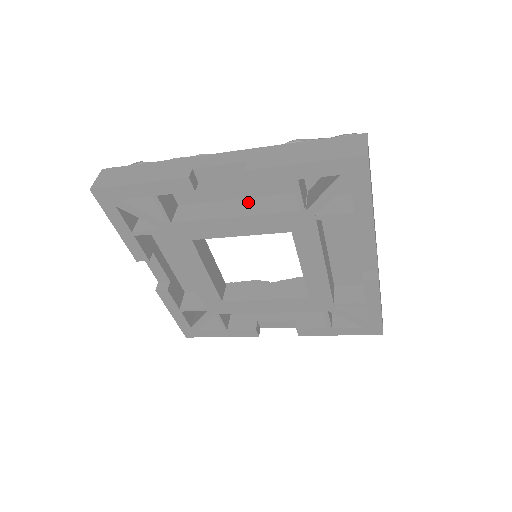
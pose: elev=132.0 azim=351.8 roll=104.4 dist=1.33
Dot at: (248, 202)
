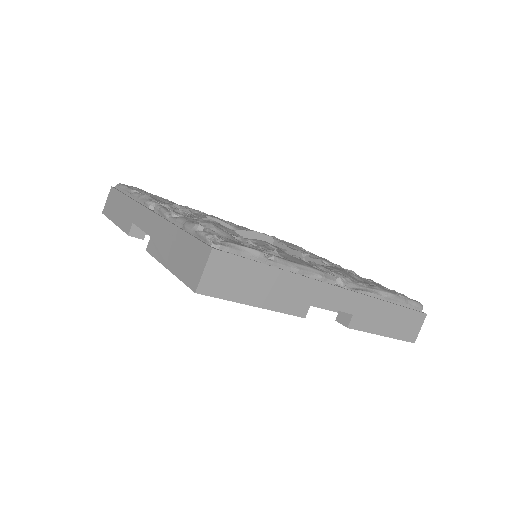
Dot at: occluded
